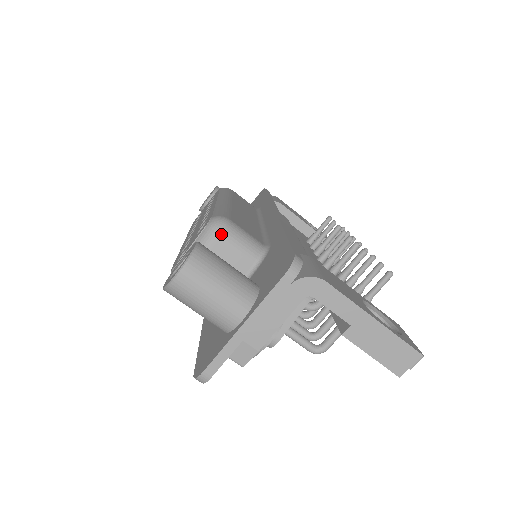
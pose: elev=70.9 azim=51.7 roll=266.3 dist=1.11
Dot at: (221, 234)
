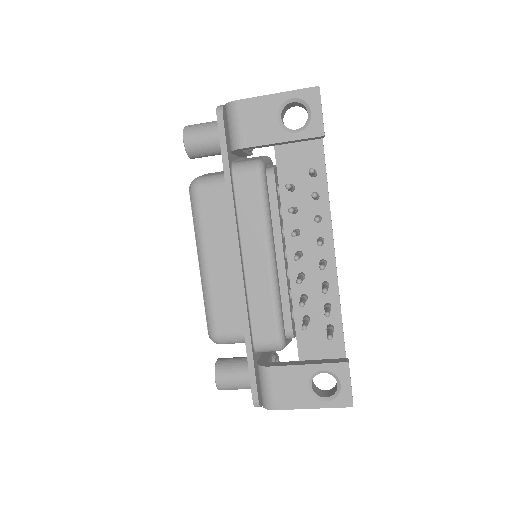
Dot at: occluded
